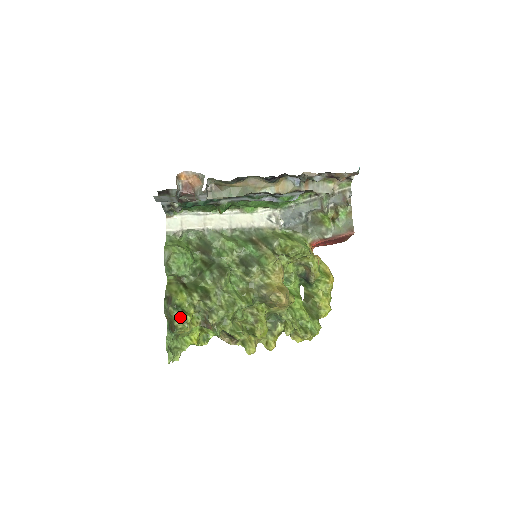
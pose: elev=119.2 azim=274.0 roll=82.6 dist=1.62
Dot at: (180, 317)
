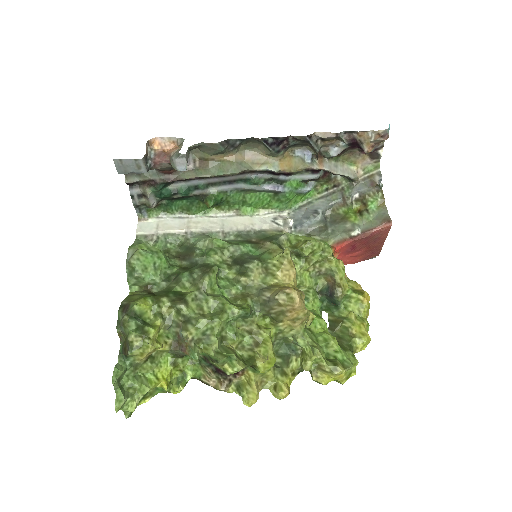
Dot at: (138, 329)
